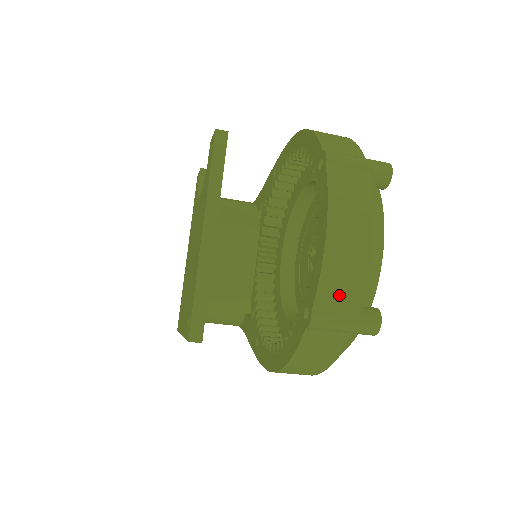
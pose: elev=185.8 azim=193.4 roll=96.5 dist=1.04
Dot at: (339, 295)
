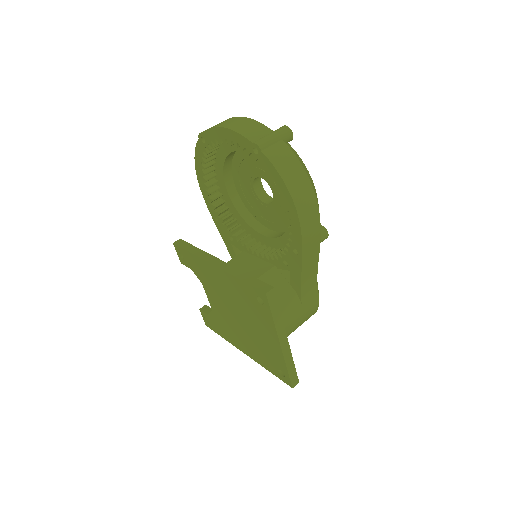
Dot at: (255, 132)
